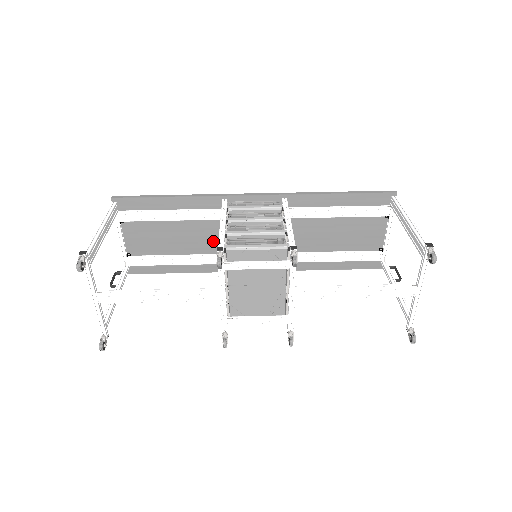
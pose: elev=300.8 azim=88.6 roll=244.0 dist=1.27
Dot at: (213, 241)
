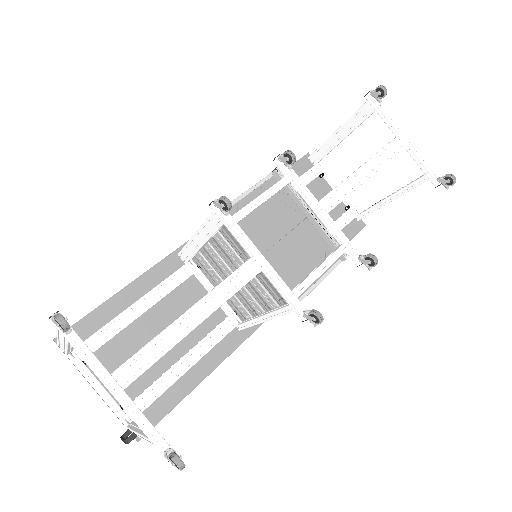
Dot at: occluded
